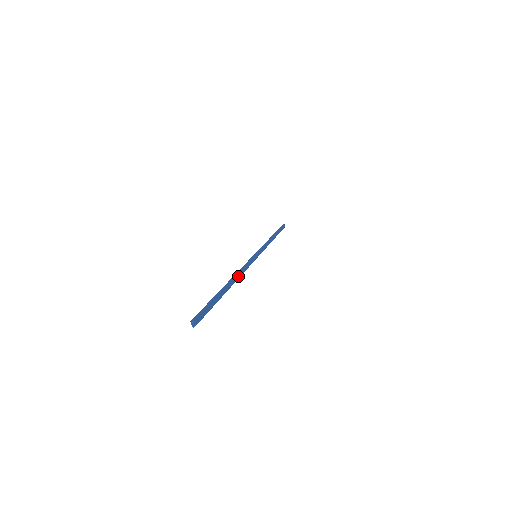
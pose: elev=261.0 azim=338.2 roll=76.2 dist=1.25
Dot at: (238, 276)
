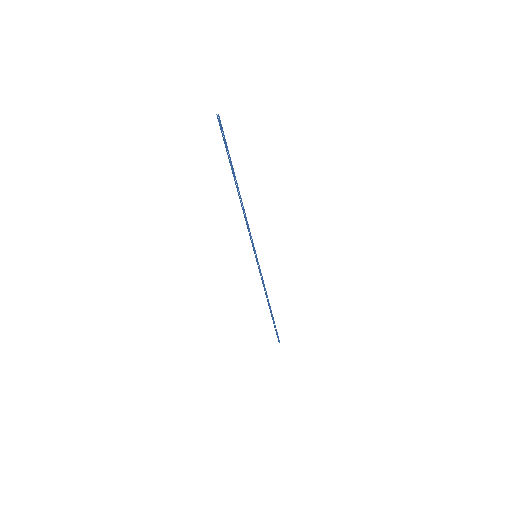
Dot at: occluded
